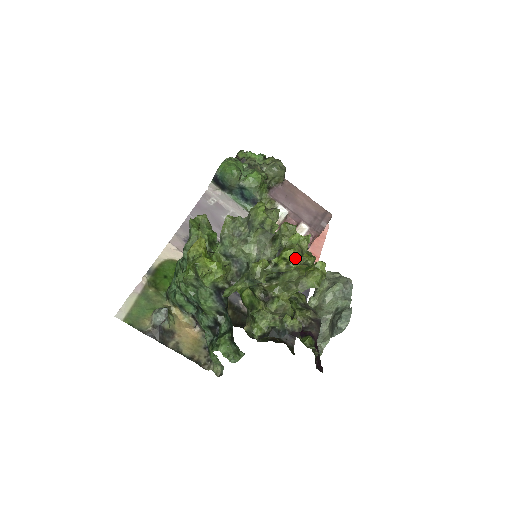
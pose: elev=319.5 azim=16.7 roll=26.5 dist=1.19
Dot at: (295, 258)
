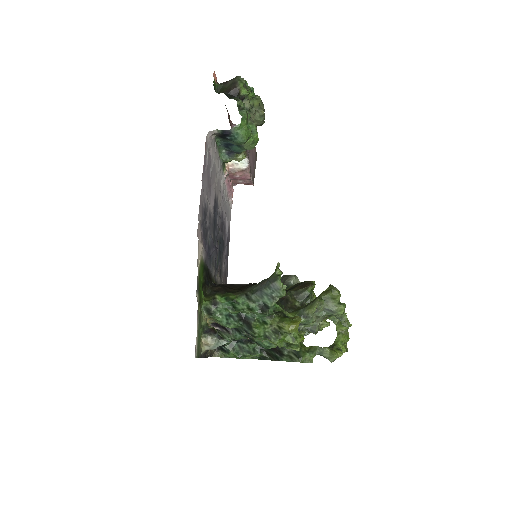
Dot at: occluded
